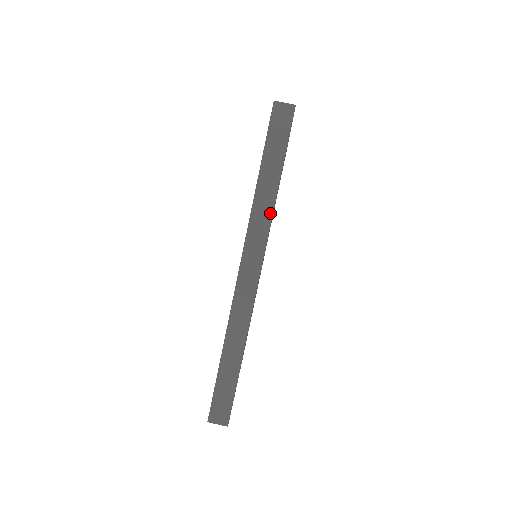
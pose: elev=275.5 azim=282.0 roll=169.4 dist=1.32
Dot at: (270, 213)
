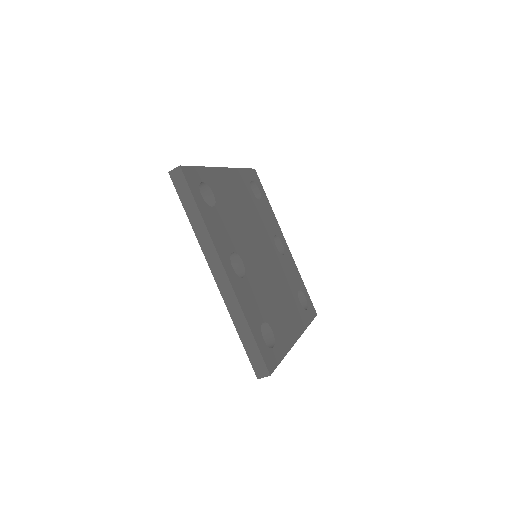
Dot at: (208, 234)
